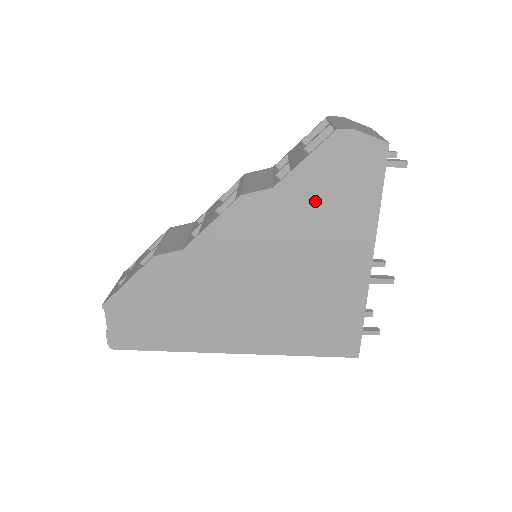
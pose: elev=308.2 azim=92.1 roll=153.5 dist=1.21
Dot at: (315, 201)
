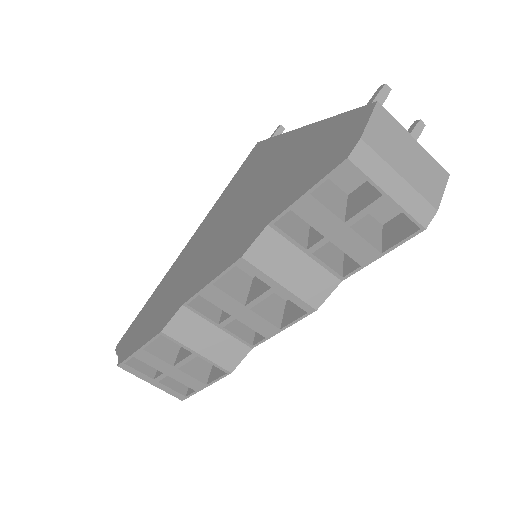
Dot at: occluded
